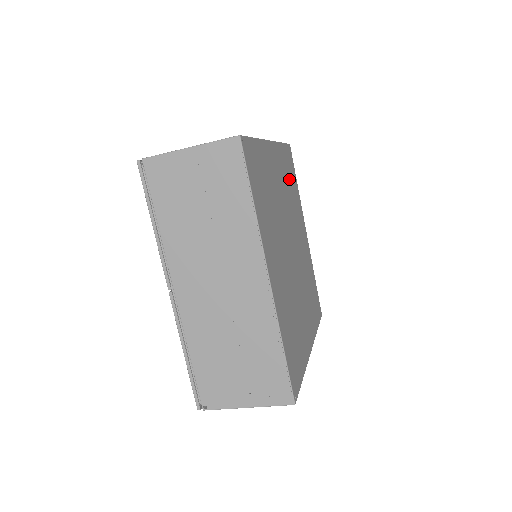
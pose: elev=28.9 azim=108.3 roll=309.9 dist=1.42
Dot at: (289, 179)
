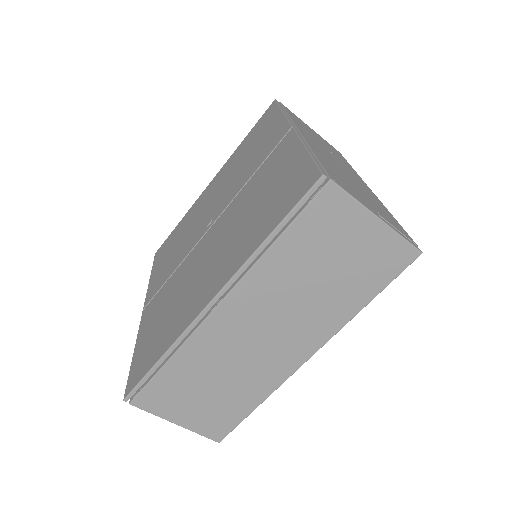
Dot at: occluded
